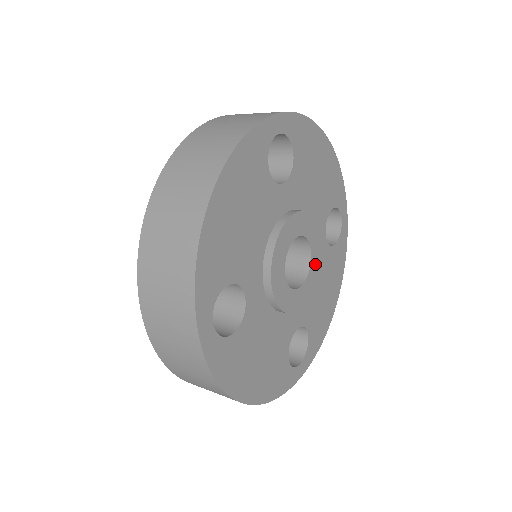
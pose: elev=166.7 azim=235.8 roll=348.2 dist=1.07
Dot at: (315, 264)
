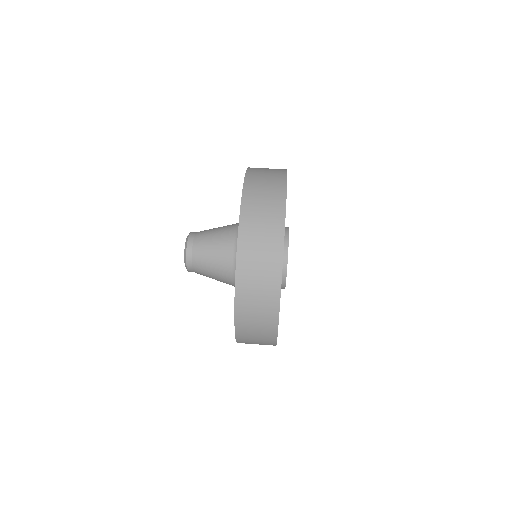
Dot at: occluded
